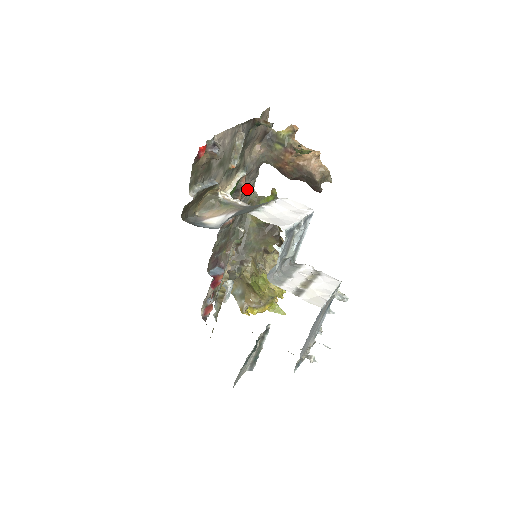
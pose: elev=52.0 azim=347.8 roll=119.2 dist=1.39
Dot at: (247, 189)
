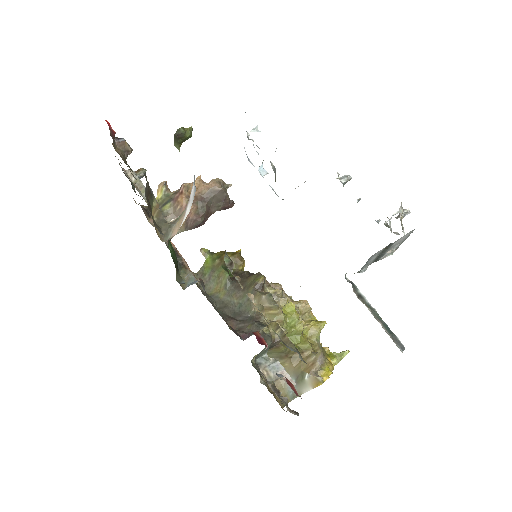
Dot at: occluded
